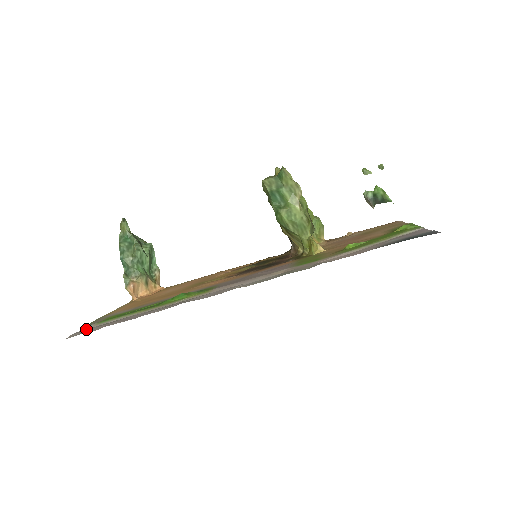
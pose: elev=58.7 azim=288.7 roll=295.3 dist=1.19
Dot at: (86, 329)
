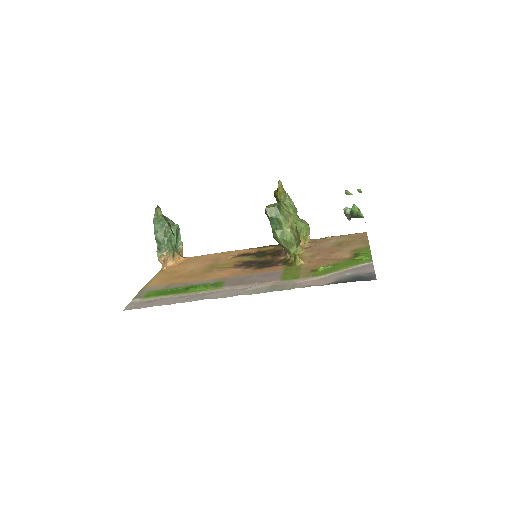
Dot at: (136, 302)
